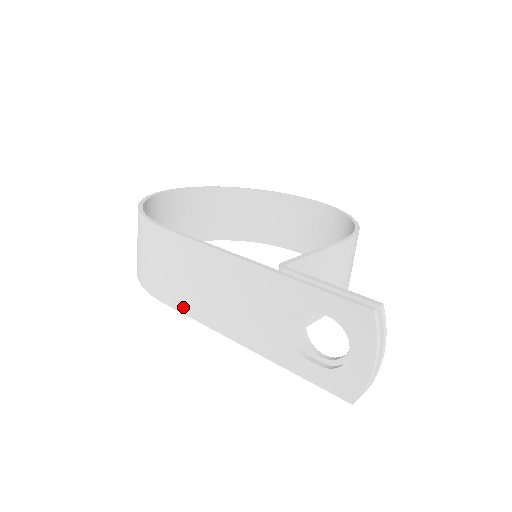
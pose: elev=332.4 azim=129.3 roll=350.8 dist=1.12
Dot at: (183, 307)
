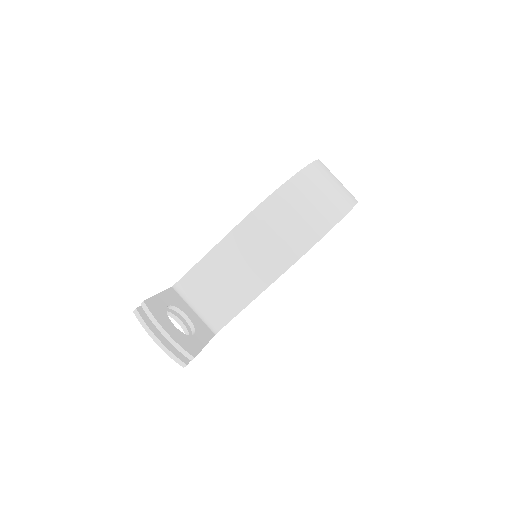
Dot at: occluded
